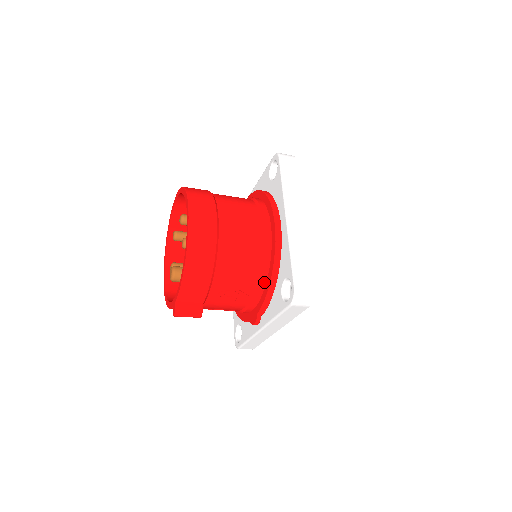
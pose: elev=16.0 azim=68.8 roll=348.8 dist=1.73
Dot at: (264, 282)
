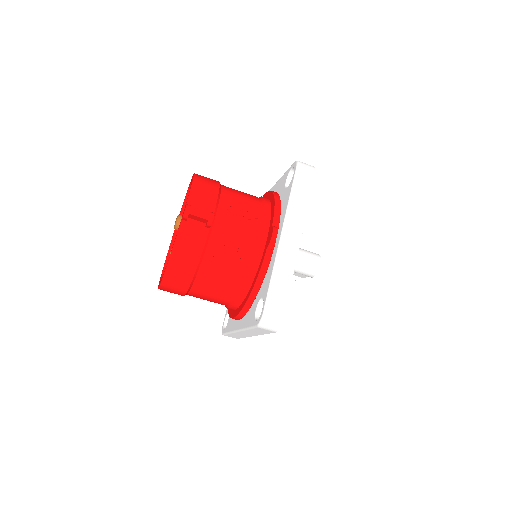
Dot at: (269, 206)
